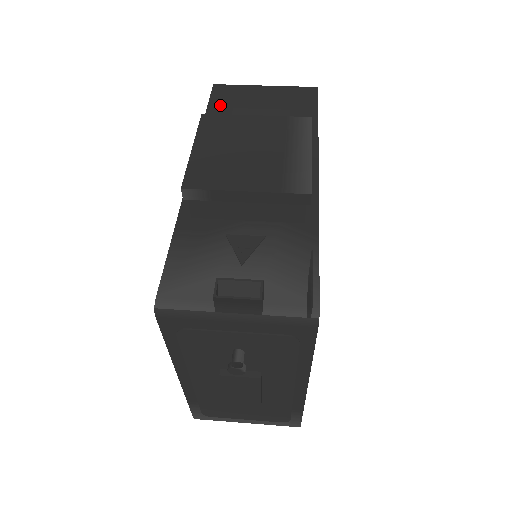
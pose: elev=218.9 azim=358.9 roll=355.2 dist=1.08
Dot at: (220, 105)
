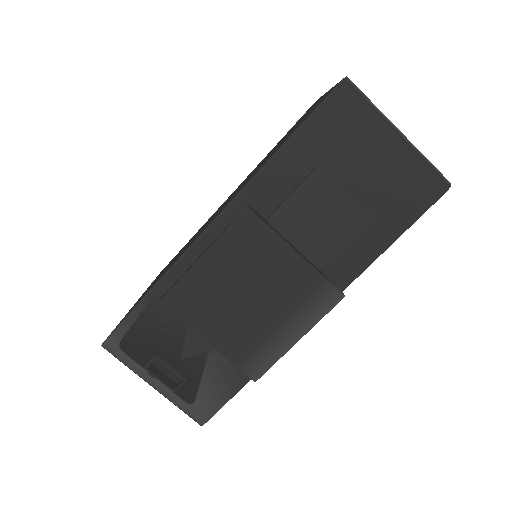
Dot at: (315, 137)
